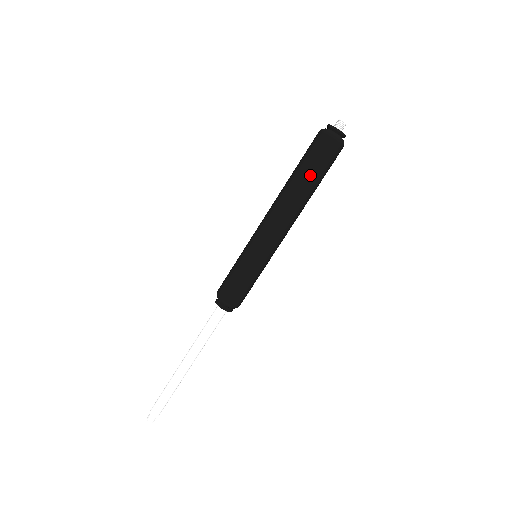
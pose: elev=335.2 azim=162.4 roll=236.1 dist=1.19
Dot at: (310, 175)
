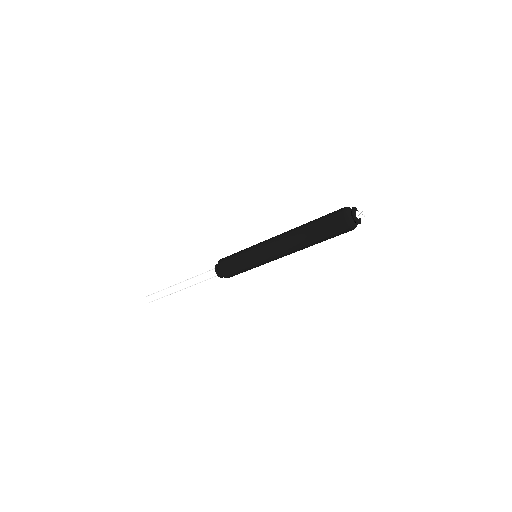
Dot at: (317, 235)
